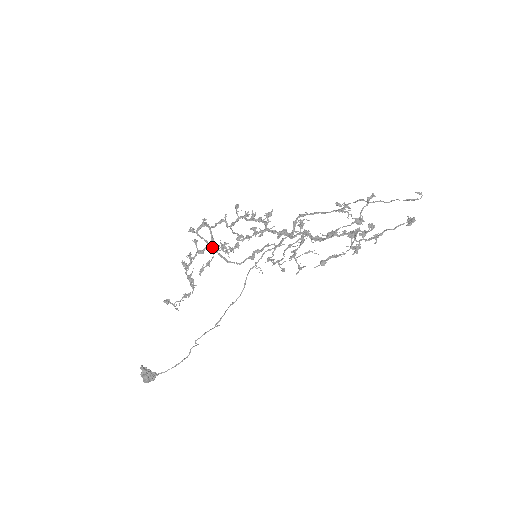
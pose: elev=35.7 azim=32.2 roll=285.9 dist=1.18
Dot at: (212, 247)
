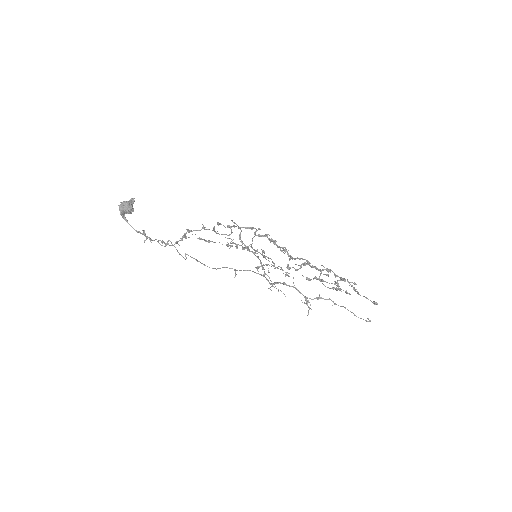
Dot at: occluded
